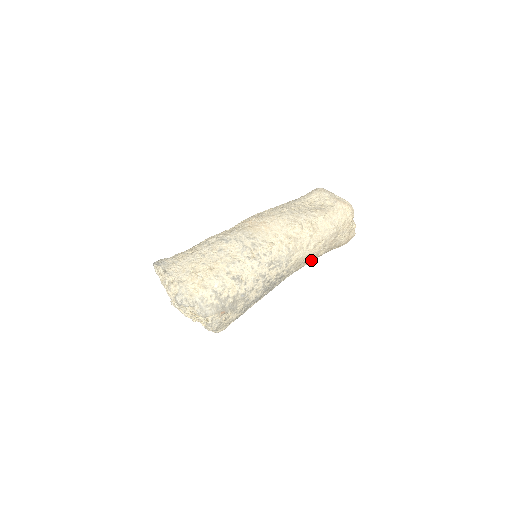
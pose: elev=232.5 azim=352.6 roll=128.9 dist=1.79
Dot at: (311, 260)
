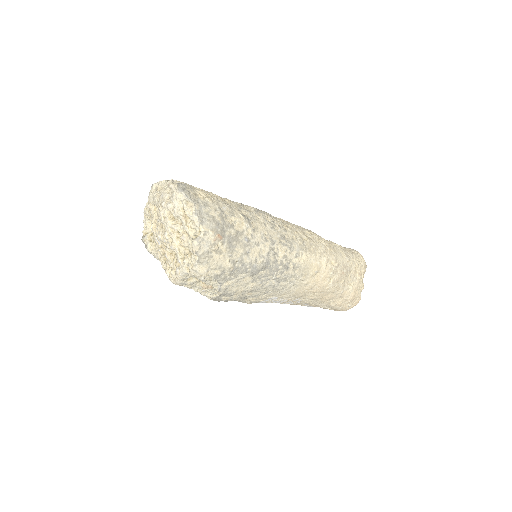
Dot at: (315, 287)
